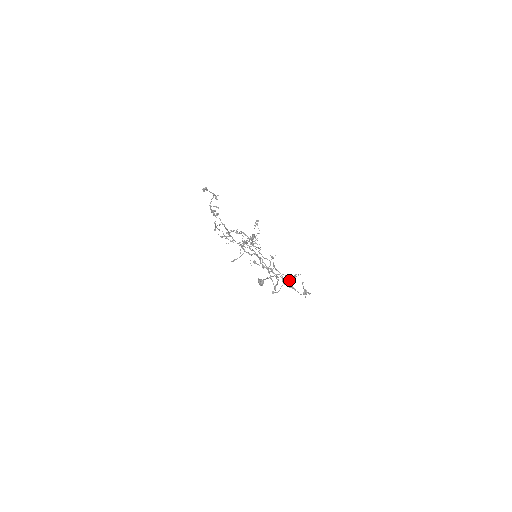
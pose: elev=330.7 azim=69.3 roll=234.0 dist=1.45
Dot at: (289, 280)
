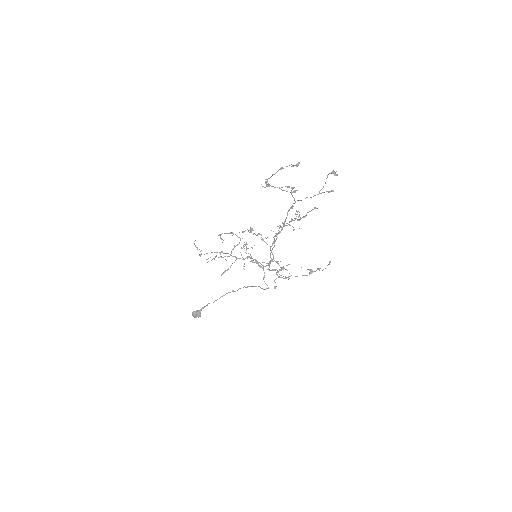
Dot at: (279, 274)
